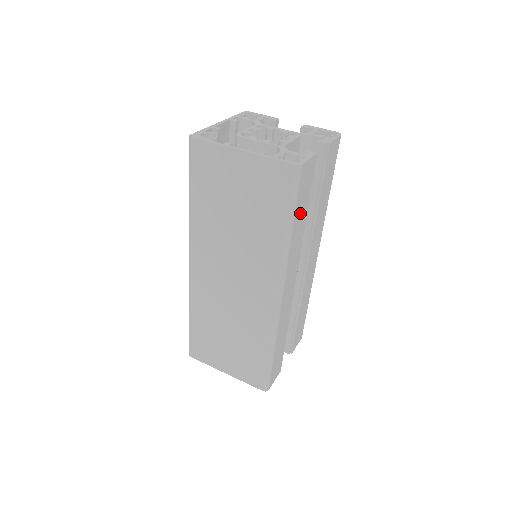
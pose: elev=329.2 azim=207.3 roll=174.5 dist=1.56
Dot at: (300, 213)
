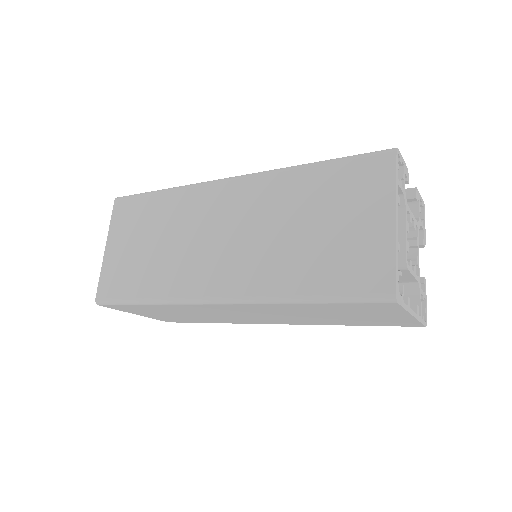
Dot at: occluded
